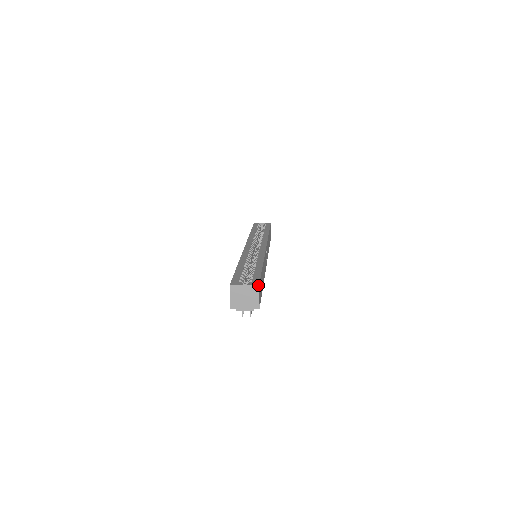
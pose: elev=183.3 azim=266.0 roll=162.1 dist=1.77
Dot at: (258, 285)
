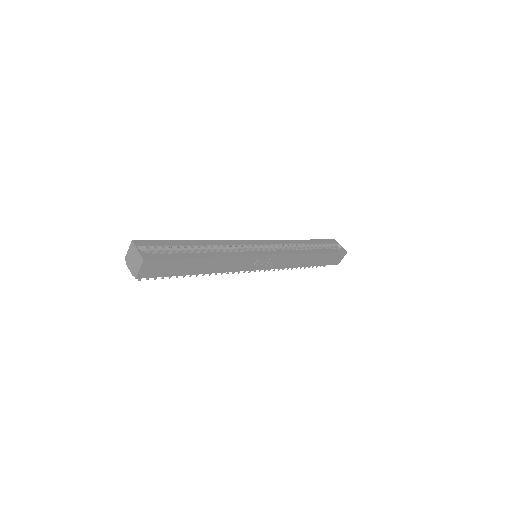
Dot at: (143, 259)
